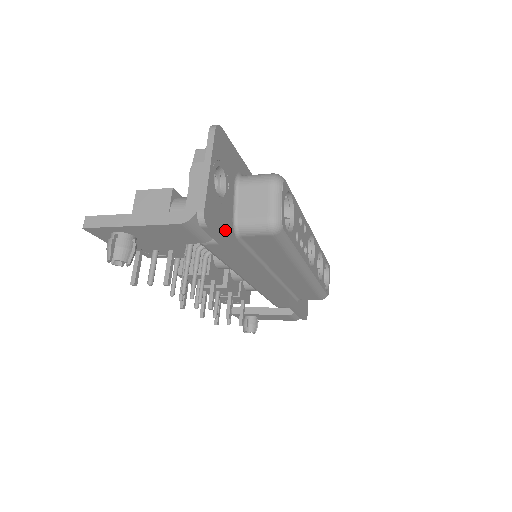
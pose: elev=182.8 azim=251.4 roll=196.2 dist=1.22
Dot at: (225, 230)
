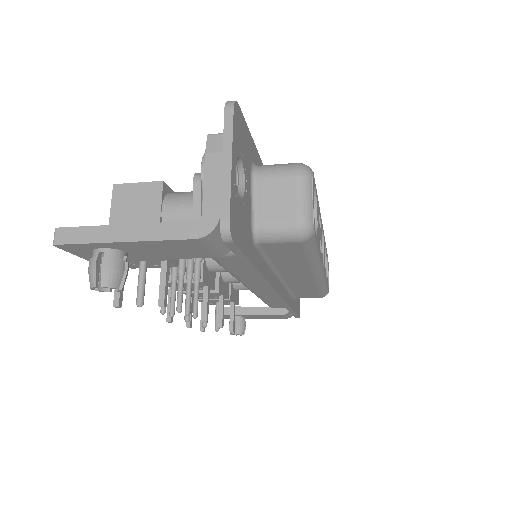
Dot at: (246, 240)
